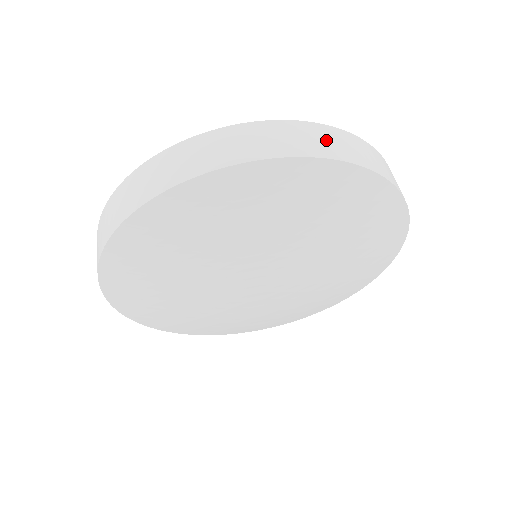
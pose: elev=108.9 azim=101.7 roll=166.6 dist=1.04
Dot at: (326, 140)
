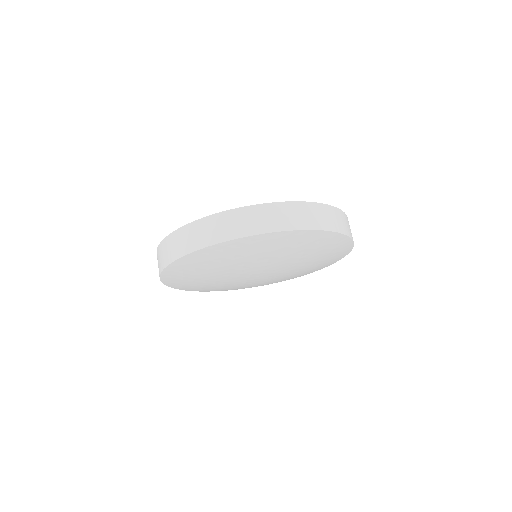
Dot at: (319, 216)
